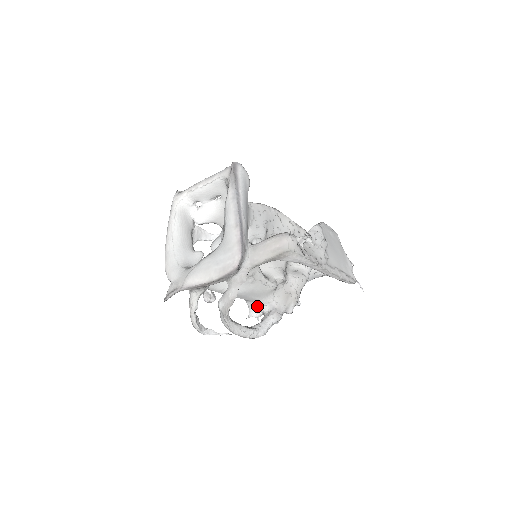
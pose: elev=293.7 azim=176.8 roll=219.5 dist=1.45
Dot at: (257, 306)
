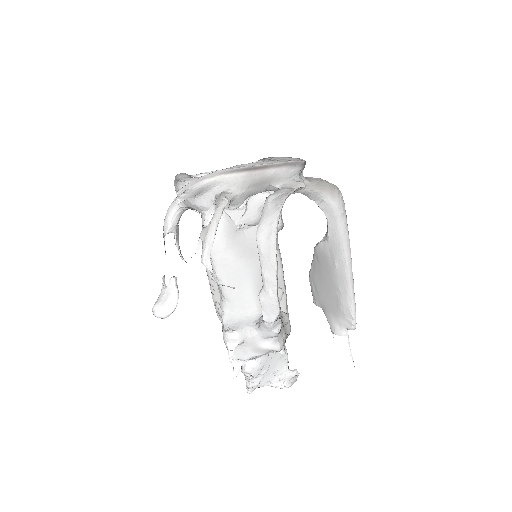
Dot at: (242, 319)
